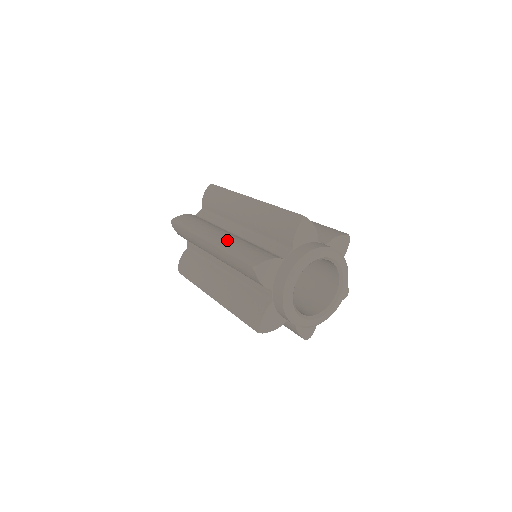
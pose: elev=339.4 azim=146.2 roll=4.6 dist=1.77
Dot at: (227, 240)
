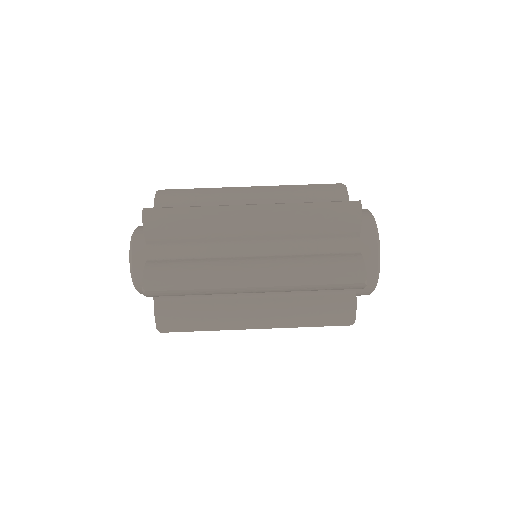
Dot at: (281, 318)
